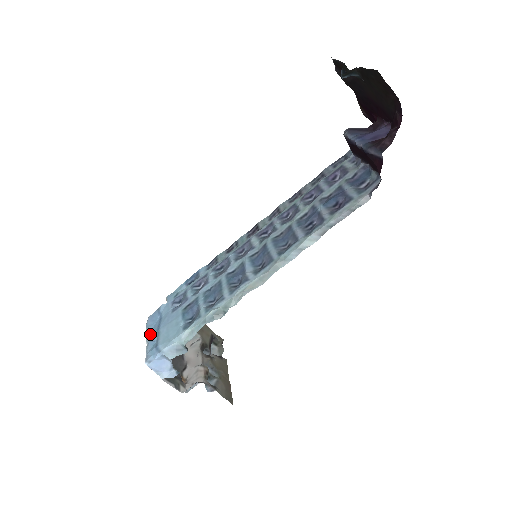
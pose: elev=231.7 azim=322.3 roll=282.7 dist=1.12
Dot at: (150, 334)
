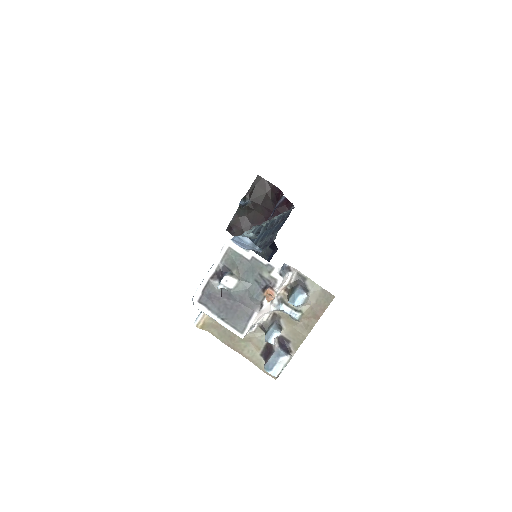
Dot at: (209, 272)
